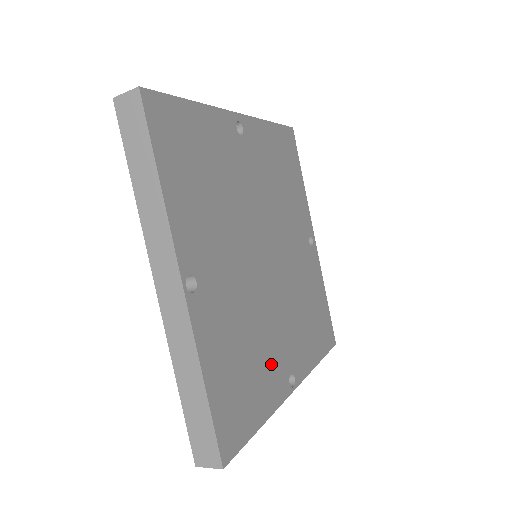
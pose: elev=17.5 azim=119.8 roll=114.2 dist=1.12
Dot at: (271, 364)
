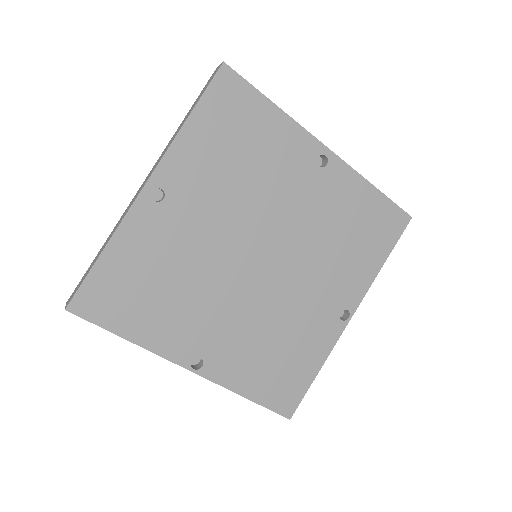
Dot at: (310, 329)
